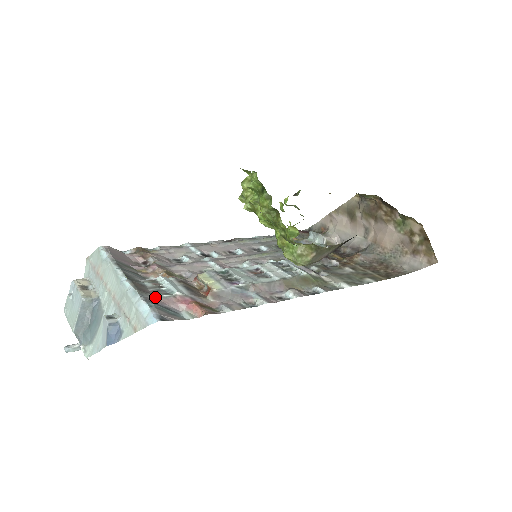
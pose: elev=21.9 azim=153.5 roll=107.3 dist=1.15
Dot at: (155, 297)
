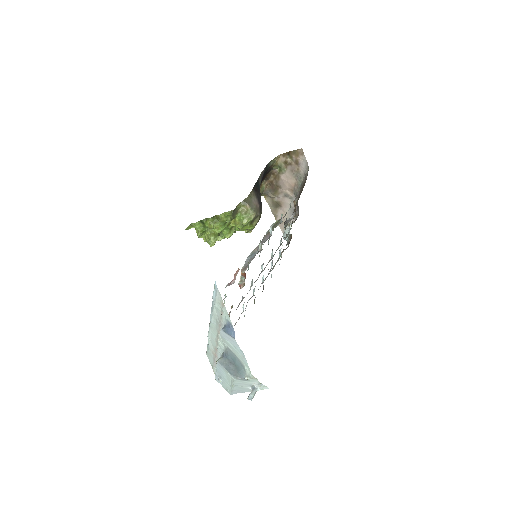
Dot at: occluded
